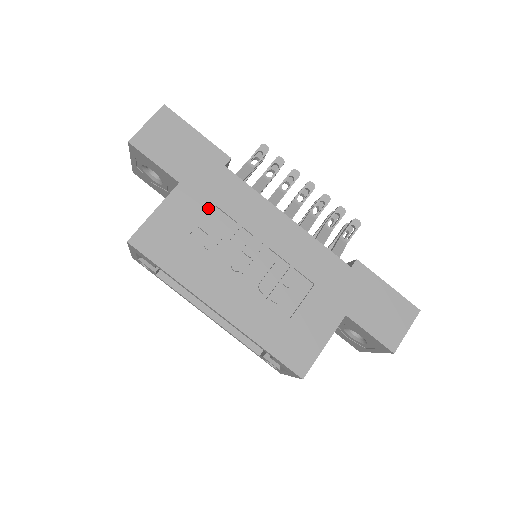
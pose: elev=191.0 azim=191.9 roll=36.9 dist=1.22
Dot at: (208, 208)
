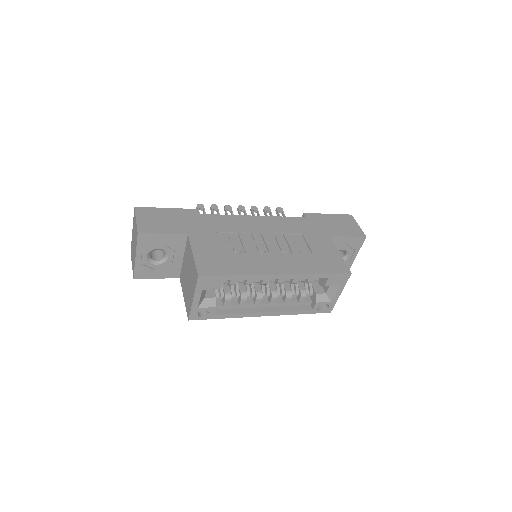
Dot at: (216, 235)
